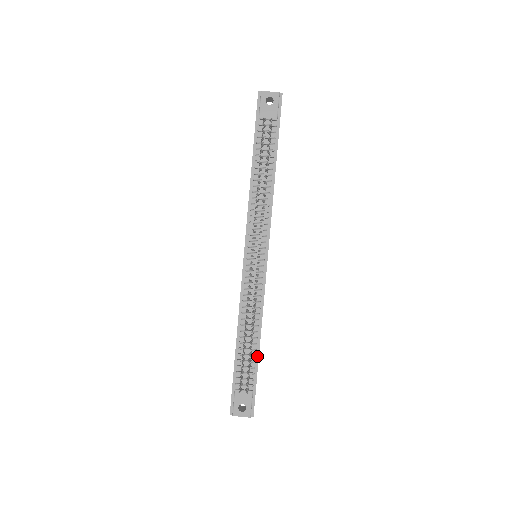
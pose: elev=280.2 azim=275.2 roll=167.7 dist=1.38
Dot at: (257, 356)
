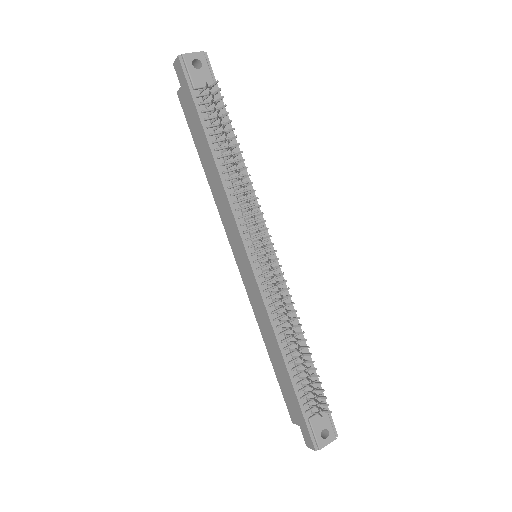
Dot at: (312, 367)
